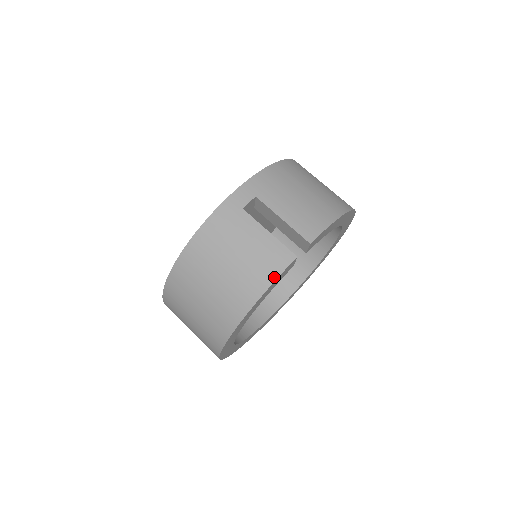
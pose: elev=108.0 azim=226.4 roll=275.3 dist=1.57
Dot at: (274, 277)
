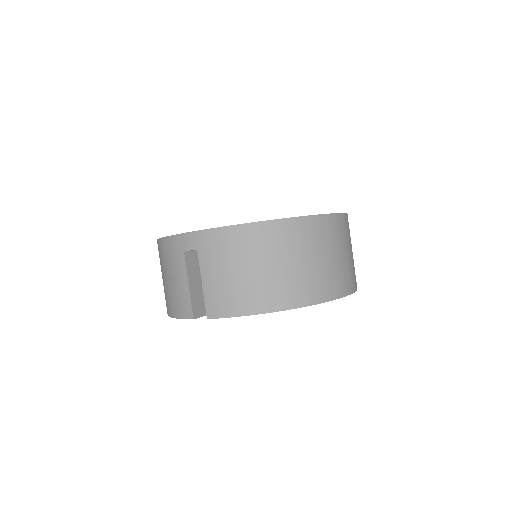
Dot at: (178, 316)
